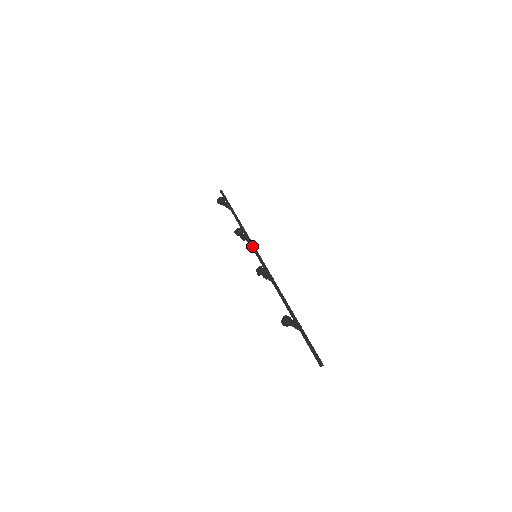
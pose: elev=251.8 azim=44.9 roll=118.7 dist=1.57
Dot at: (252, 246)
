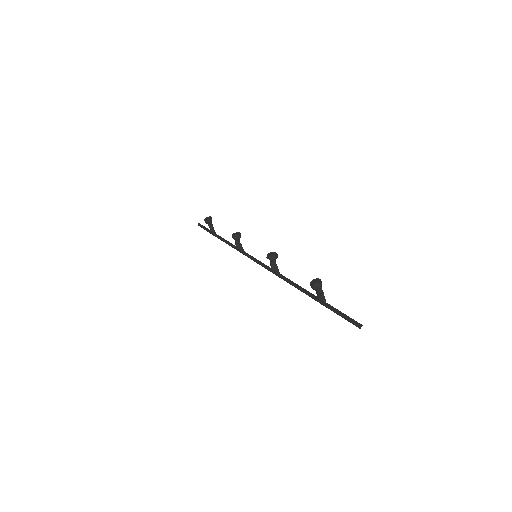
Dot at: (247, 253)
